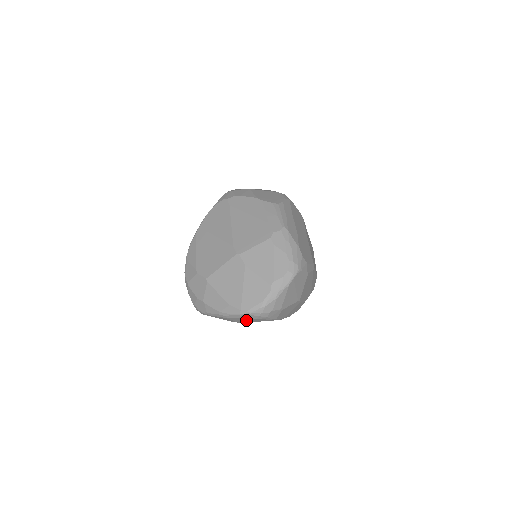
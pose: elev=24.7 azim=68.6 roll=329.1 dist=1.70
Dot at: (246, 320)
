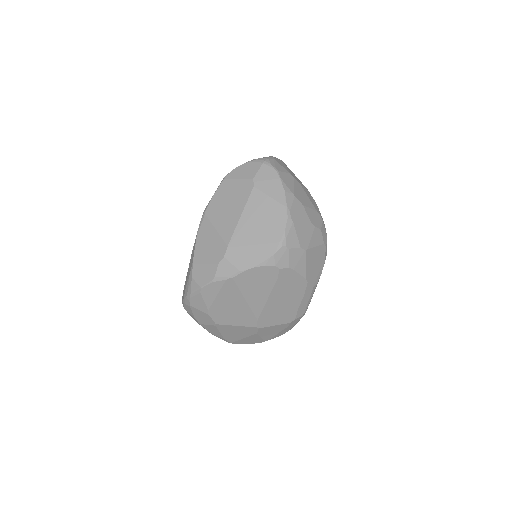
Dot at: occluded
